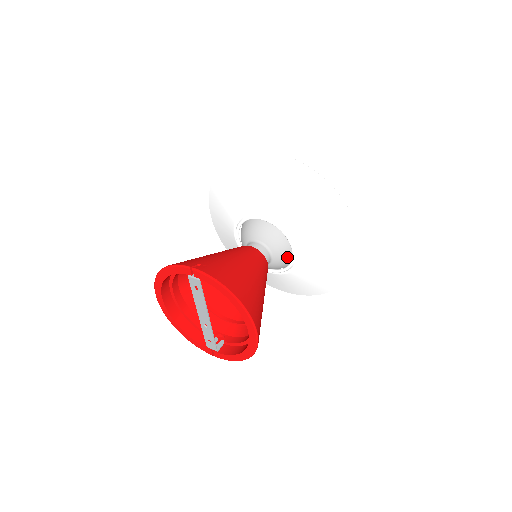
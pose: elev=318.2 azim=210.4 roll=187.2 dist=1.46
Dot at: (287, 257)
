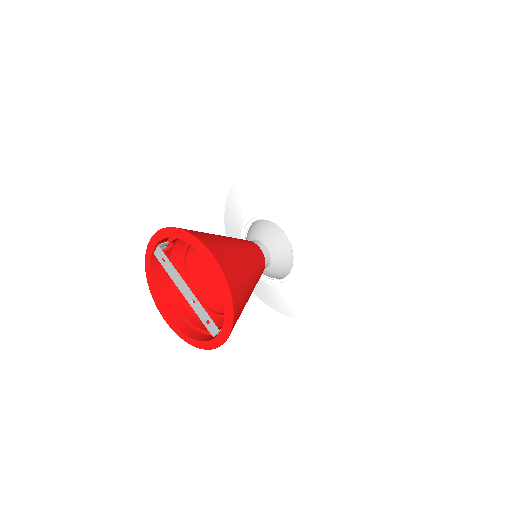
Dot at: (282, 239)
